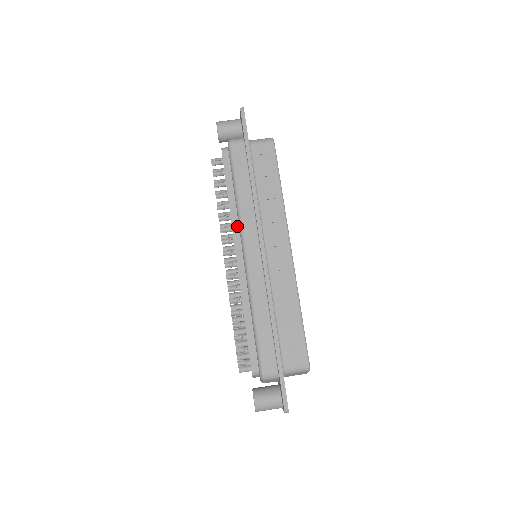
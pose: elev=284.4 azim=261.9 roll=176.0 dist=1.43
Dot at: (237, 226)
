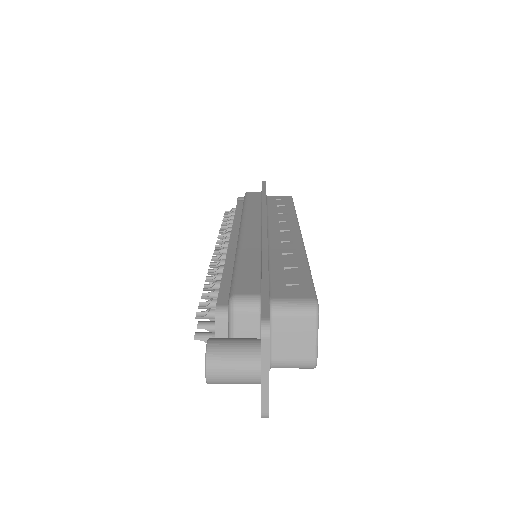
Dot at: (239, 225)
